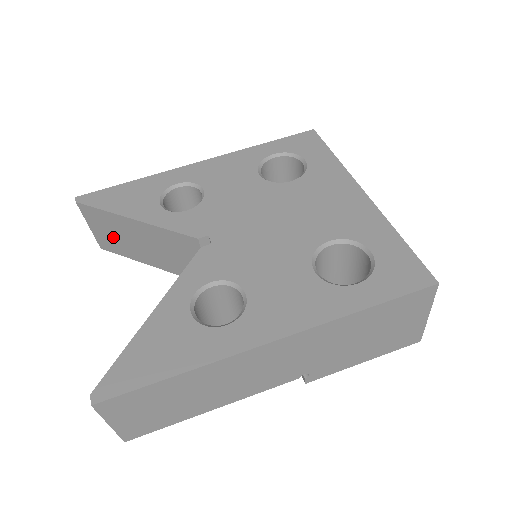
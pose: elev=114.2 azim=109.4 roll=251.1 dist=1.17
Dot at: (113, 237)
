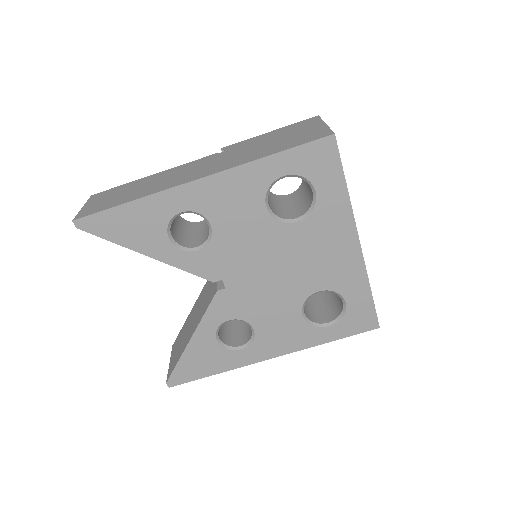
Dot at: occluded
